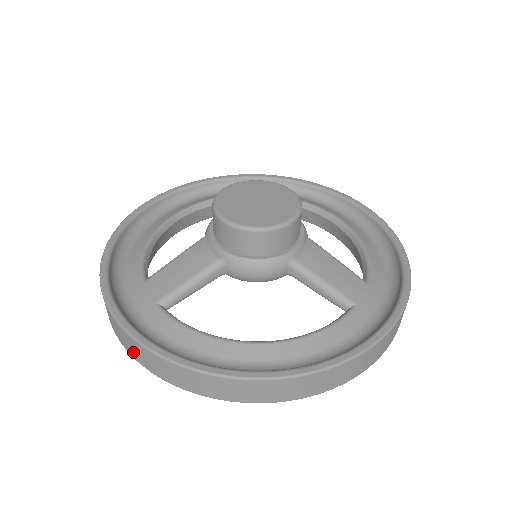
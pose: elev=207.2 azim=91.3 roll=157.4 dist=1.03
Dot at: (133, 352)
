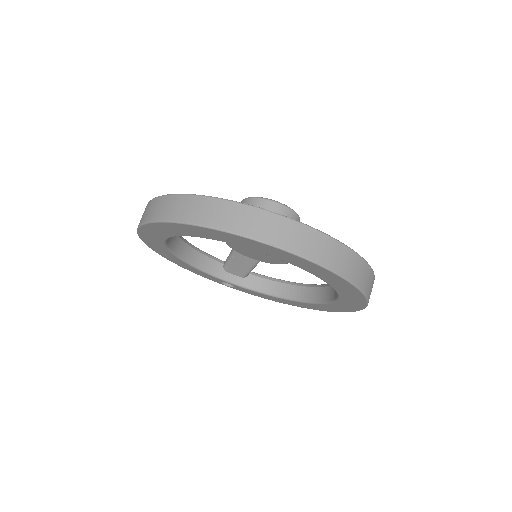
Dot at: (188, 214)
